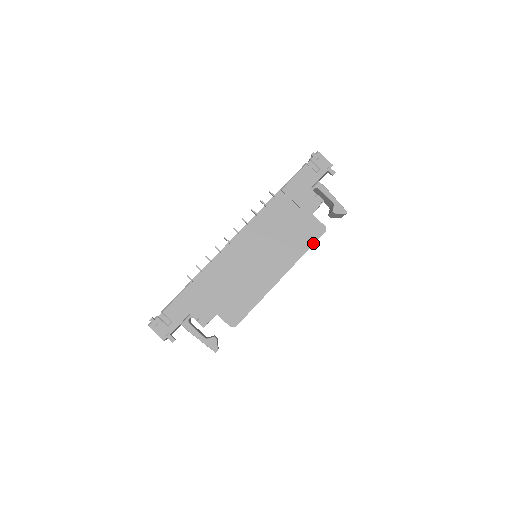
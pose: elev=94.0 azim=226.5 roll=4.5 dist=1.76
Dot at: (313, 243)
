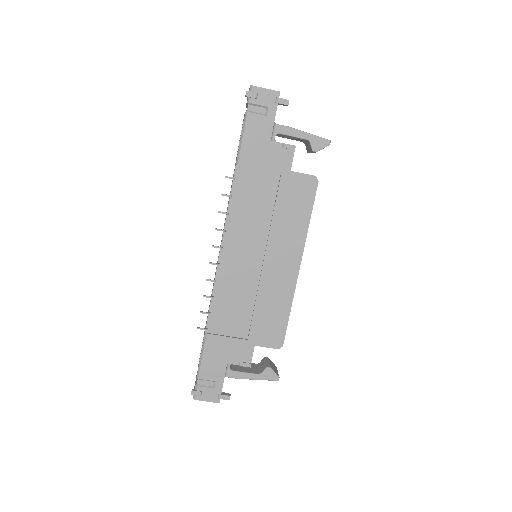
Dot at: (312, 205)
